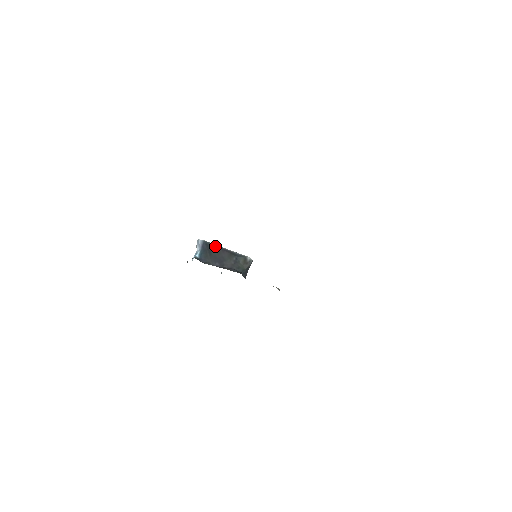
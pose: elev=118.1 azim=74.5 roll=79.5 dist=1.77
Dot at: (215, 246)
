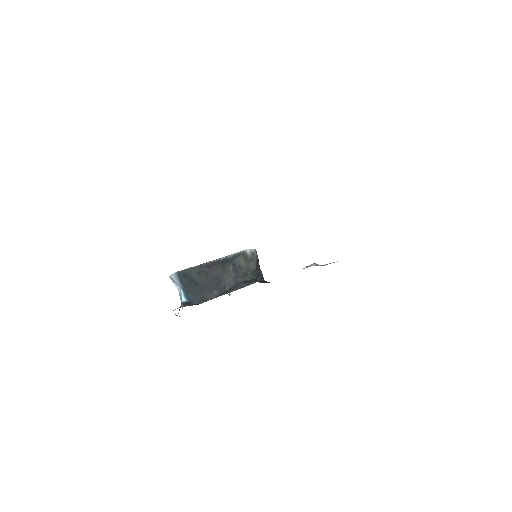
Dot at: (196, 269)
